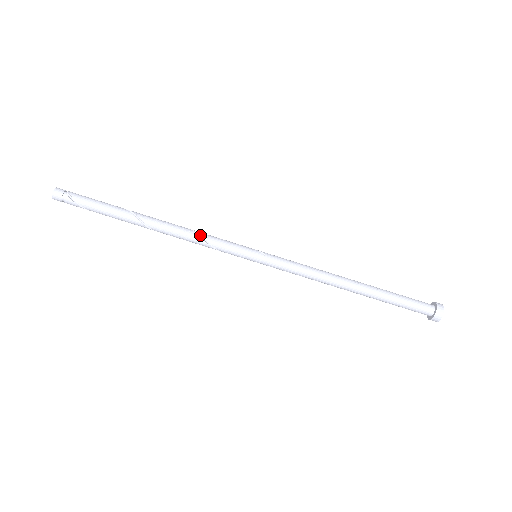
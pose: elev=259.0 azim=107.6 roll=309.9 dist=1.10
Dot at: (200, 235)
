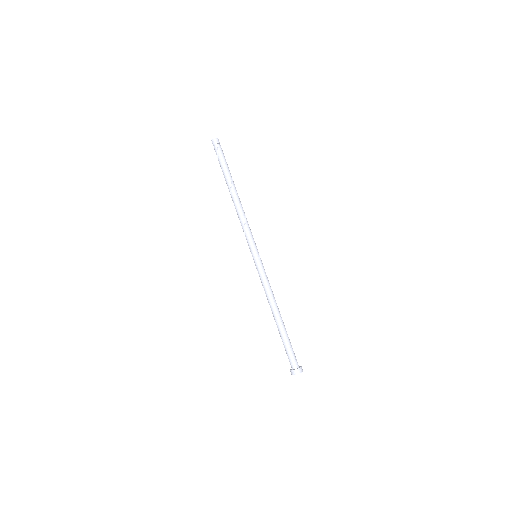
Dot at: (245, 221)
